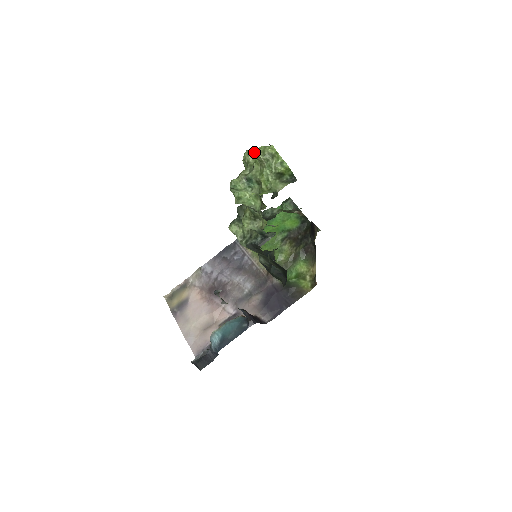
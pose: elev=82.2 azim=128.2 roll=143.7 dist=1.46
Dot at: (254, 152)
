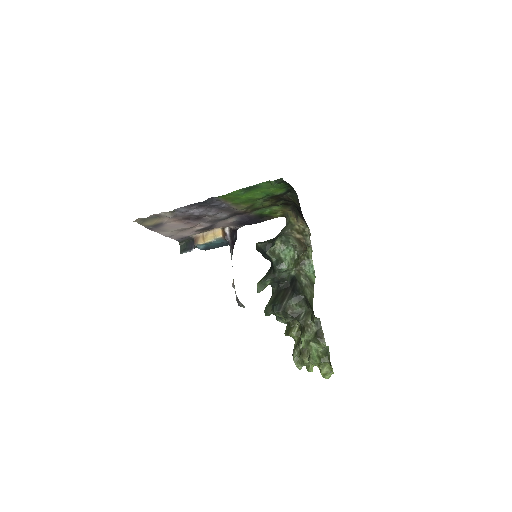
Dot at: (323, 377)
